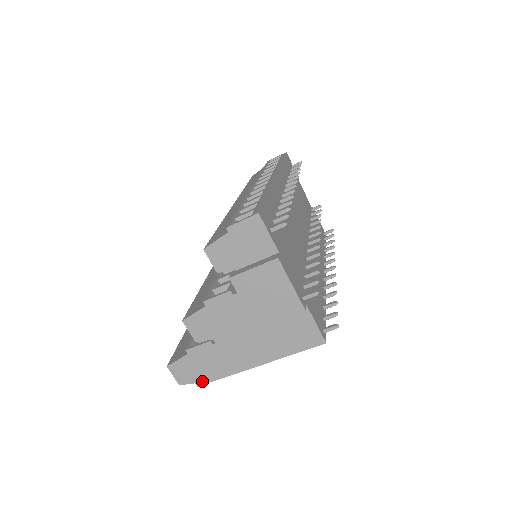
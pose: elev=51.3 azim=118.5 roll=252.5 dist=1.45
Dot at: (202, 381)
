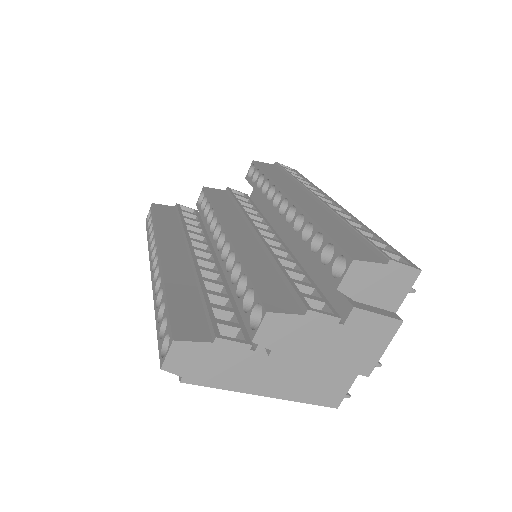
Dot at: (192, 379)
